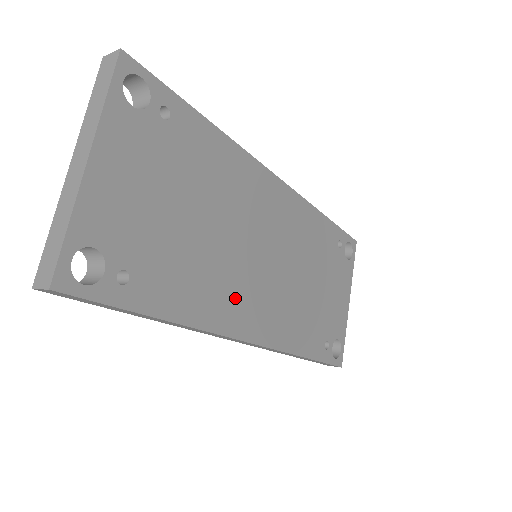
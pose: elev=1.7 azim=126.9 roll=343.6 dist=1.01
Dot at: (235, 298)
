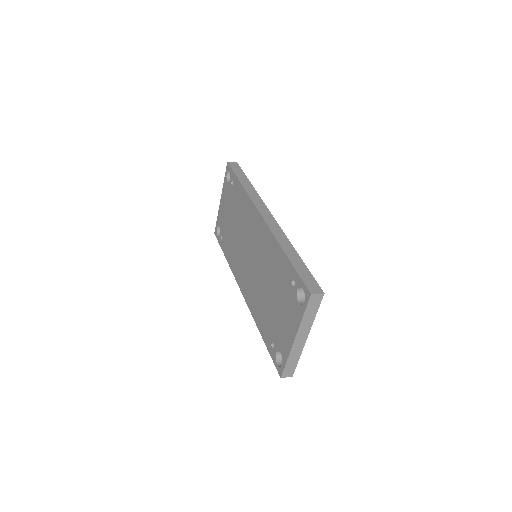
Dot at: occluded
